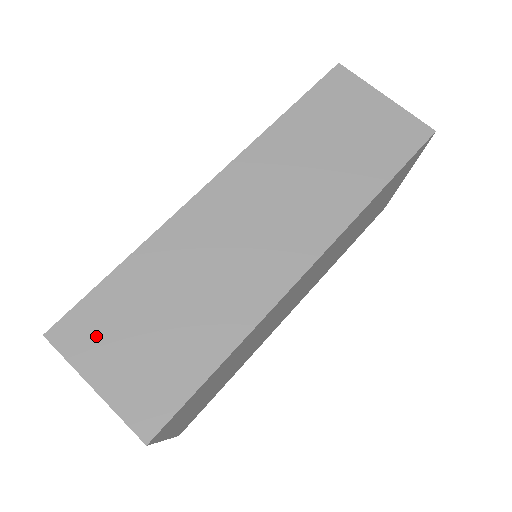
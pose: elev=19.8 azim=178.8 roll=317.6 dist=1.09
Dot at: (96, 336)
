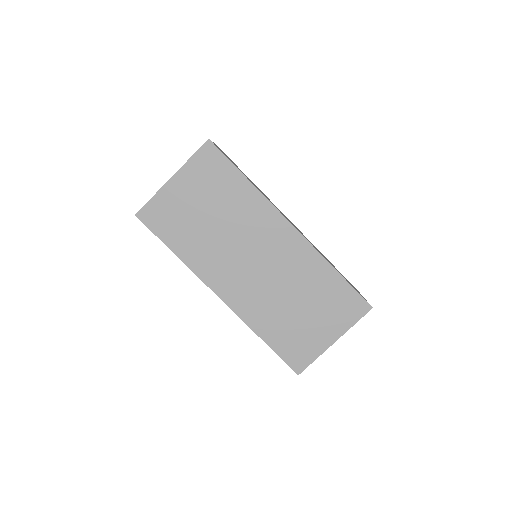
Dot at: (226, 155)
